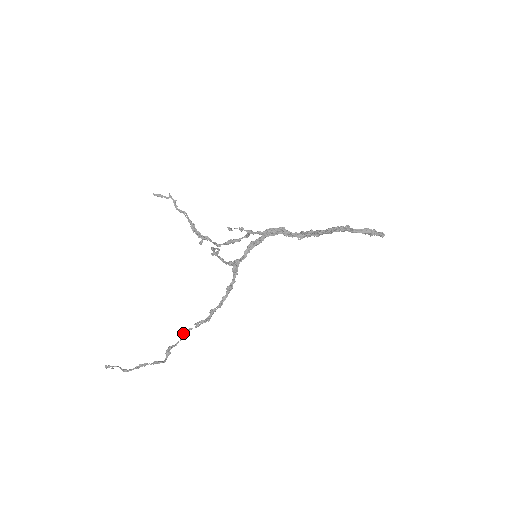
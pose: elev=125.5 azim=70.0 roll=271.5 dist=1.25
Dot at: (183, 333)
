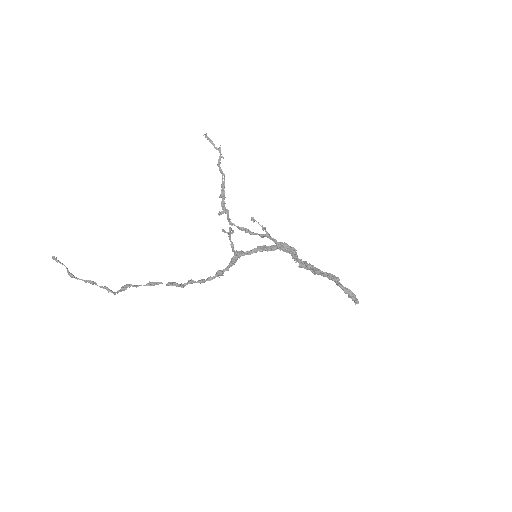
Dot at: (151, 282)
